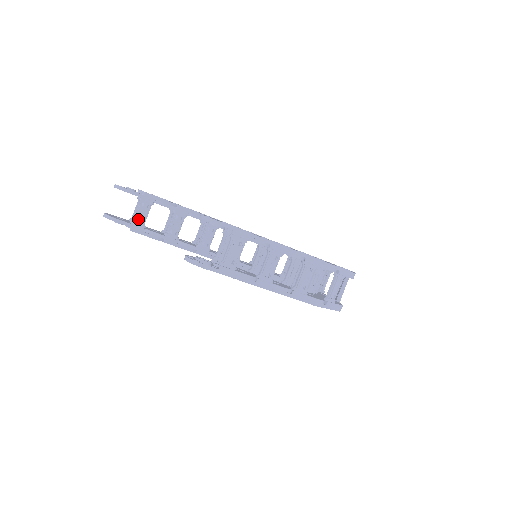
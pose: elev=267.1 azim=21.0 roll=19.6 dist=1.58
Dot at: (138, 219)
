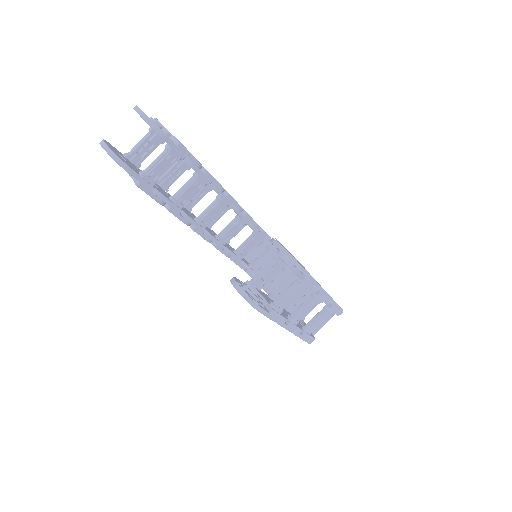
Dot at: (153, 173)
